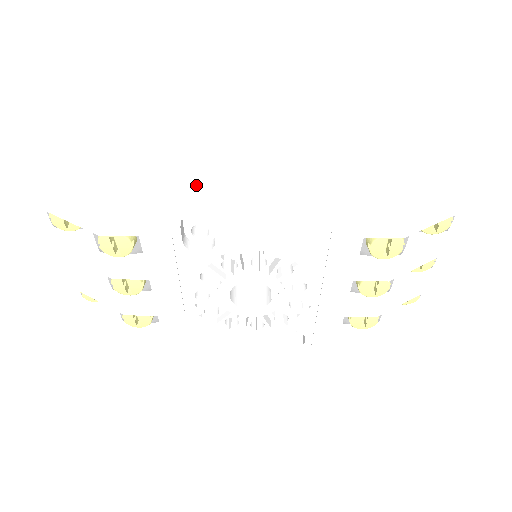
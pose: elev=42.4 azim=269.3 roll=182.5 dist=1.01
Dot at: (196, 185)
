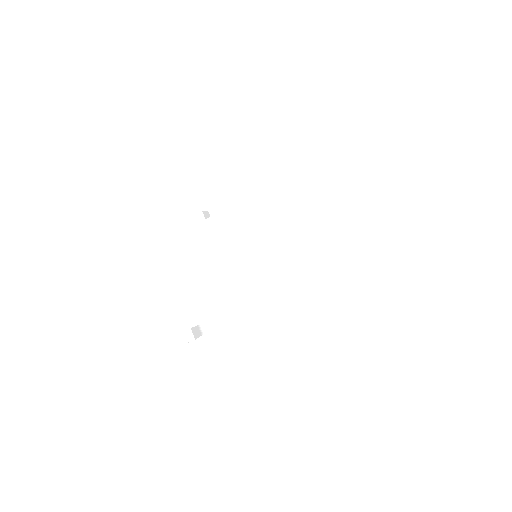
Dot at: (180, 283)
